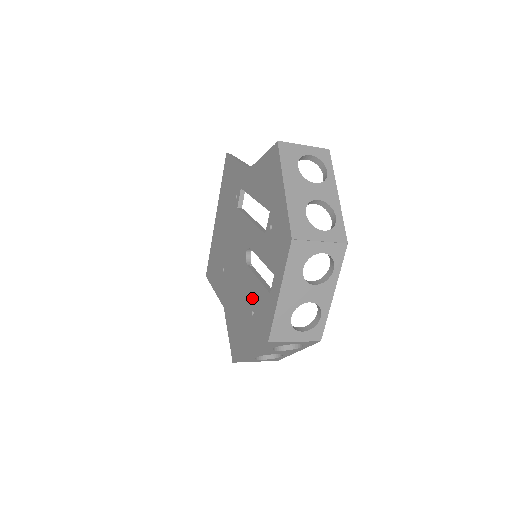
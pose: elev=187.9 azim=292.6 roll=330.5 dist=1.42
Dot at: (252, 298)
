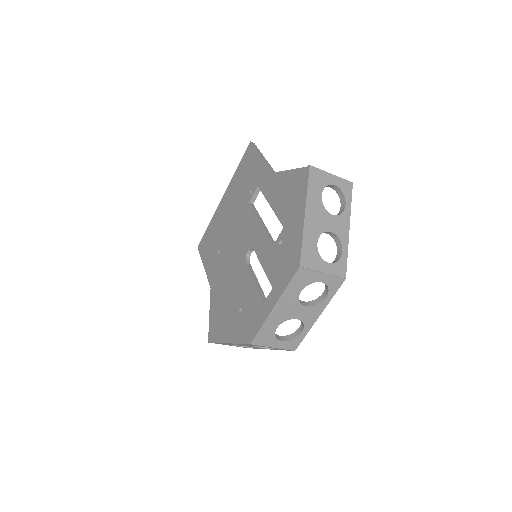
Dot at: (244, 296)
